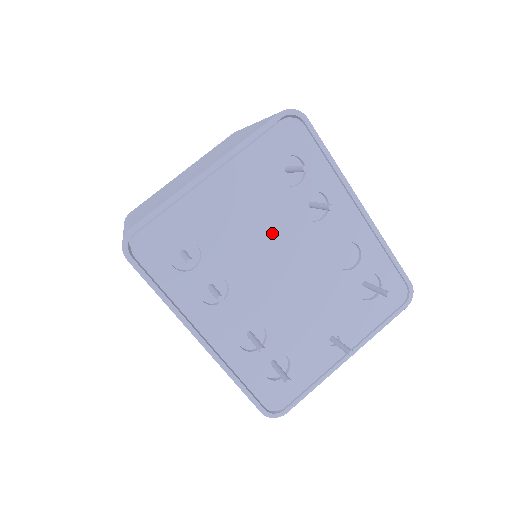
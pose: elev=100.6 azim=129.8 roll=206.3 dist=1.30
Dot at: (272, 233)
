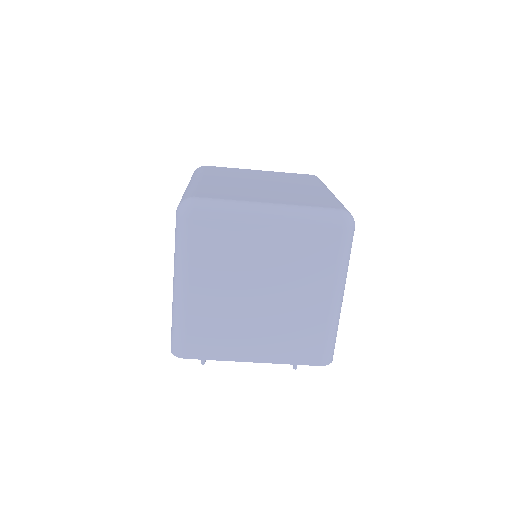
Dot at: occluded
